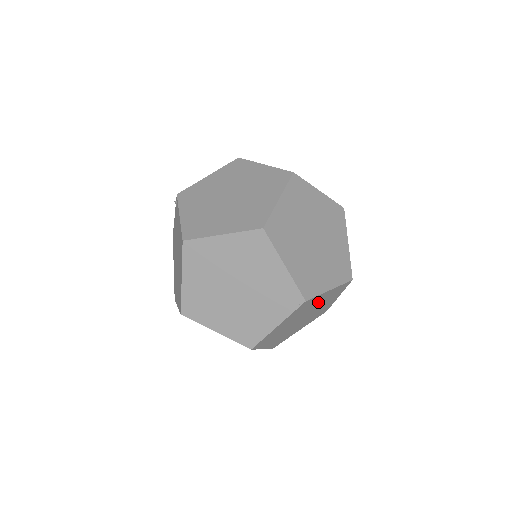
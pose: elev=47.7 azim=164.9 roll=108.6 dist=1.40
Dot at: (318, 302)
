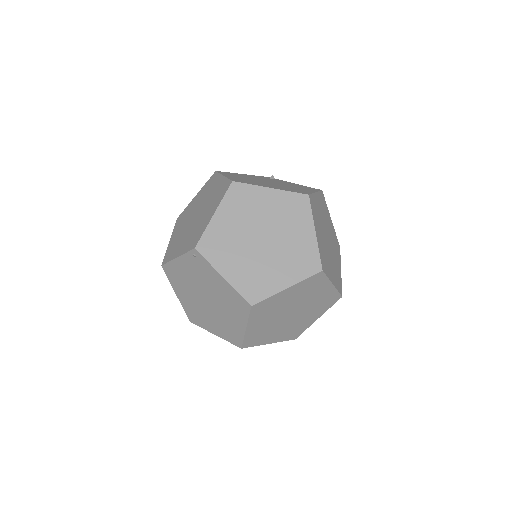
Dot at: occluded
